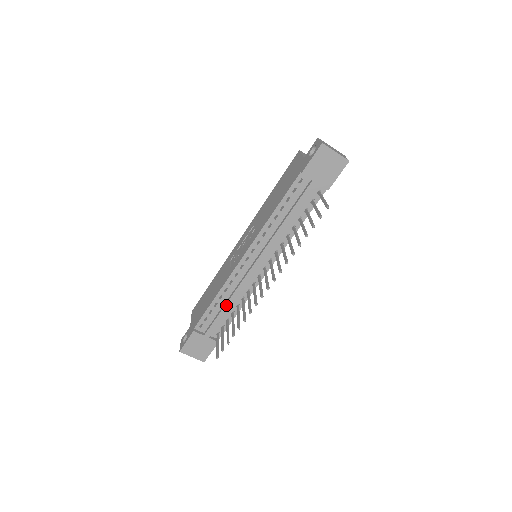
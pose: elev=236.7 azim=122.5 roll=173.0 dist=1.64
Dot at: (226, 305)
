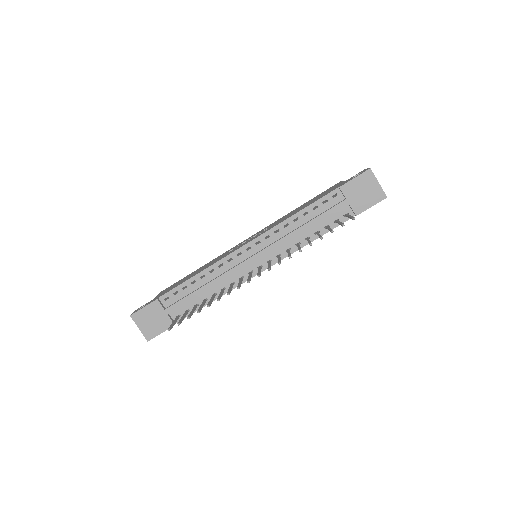
Dot at: (204, 286)
